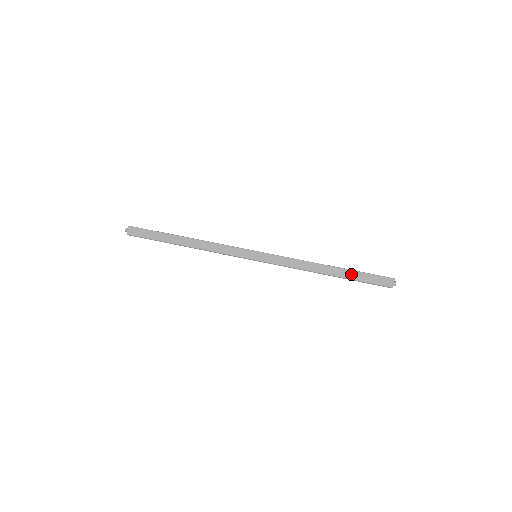
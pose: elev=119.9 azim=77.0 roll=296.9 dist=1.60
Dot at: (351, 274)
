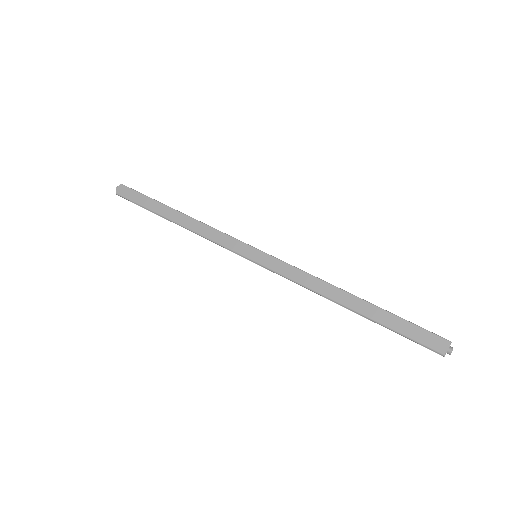
Dot at: (382, 316)
